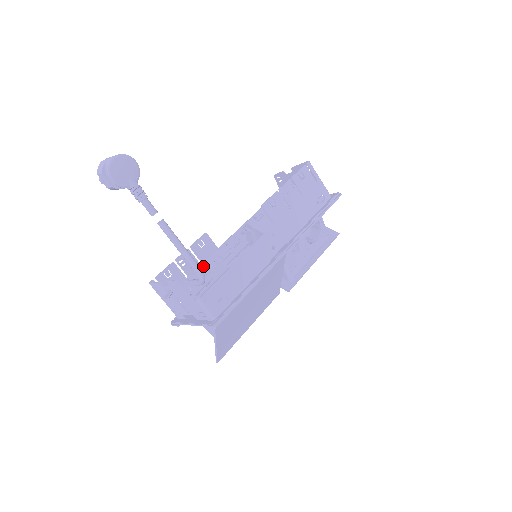
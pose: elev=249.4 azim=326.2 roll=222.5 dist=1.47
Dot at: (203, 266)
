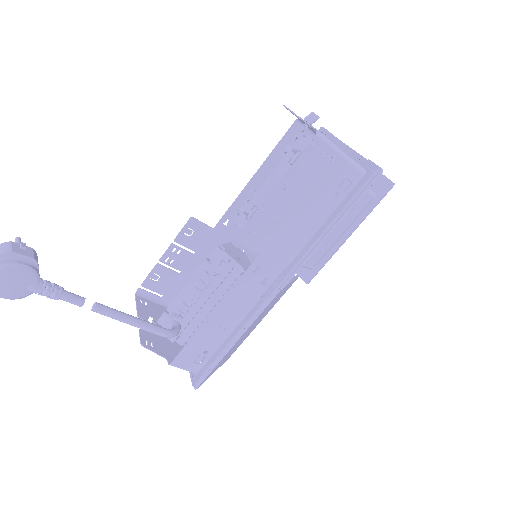
Dot at: (182, 294)
